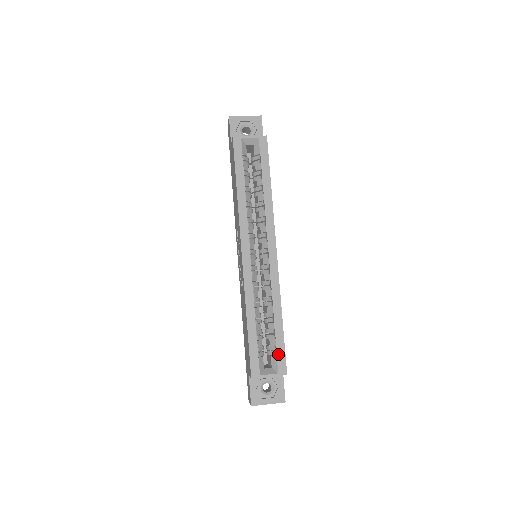
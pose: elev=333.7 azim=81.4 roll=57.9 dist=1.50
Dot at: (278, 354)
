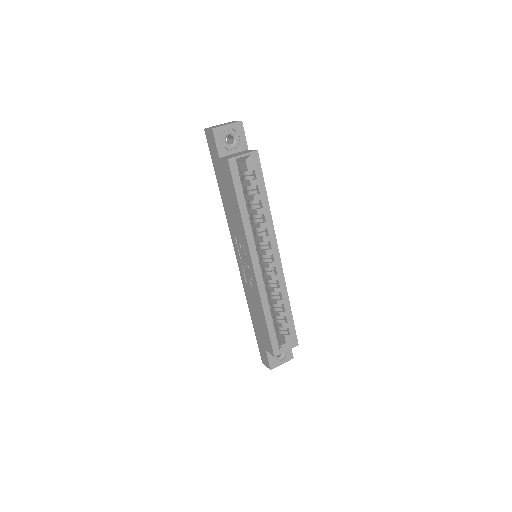
Dot at: (291, 333)
